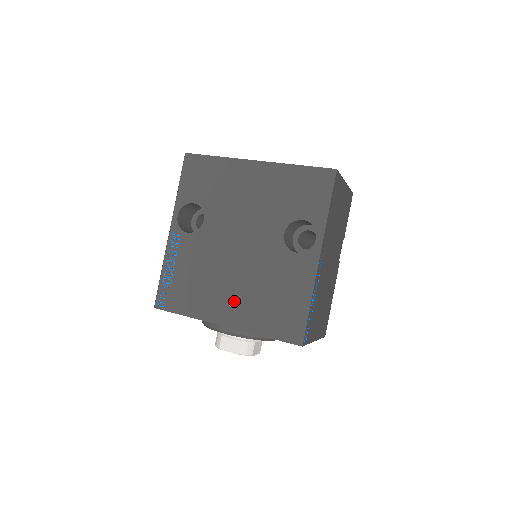
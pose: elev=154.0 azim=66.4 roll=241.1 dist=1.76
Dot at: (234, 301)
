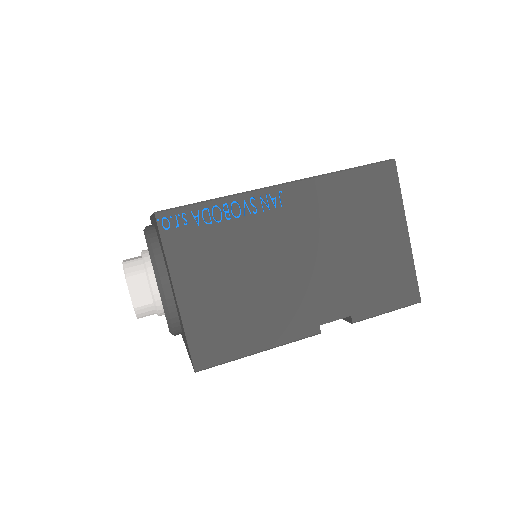
Dot at: occluded
